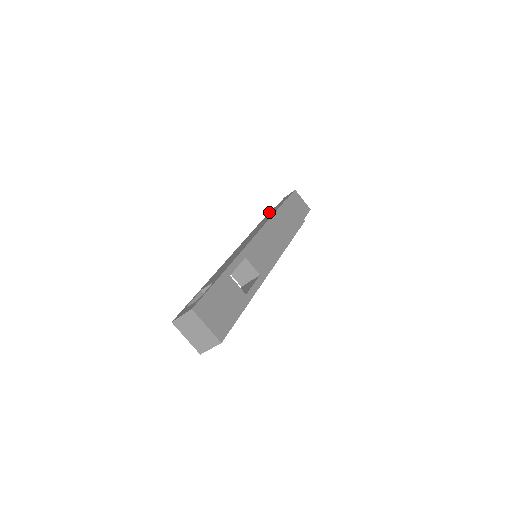
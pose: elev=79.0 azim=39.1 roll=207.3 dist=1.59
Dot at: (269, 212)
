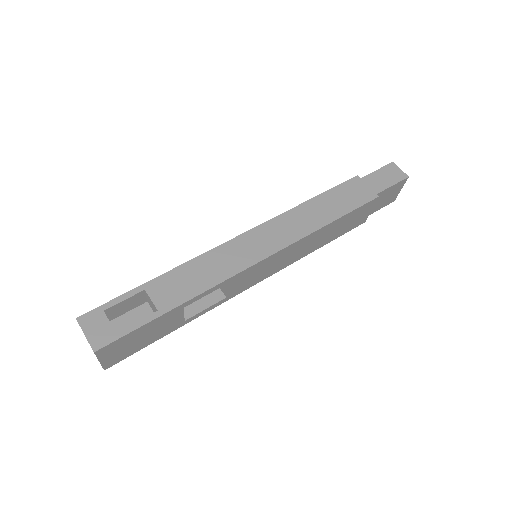
Dot at: (348, 182)
